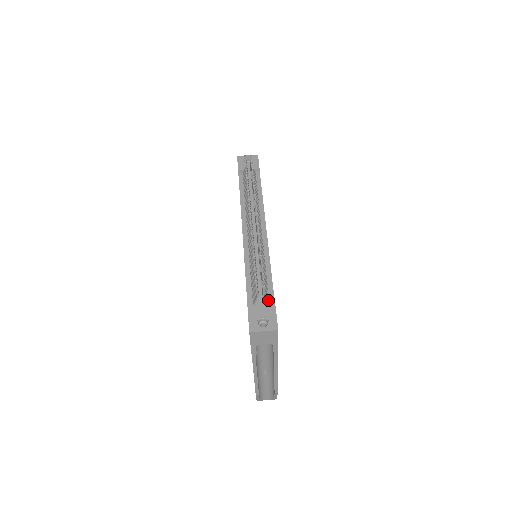
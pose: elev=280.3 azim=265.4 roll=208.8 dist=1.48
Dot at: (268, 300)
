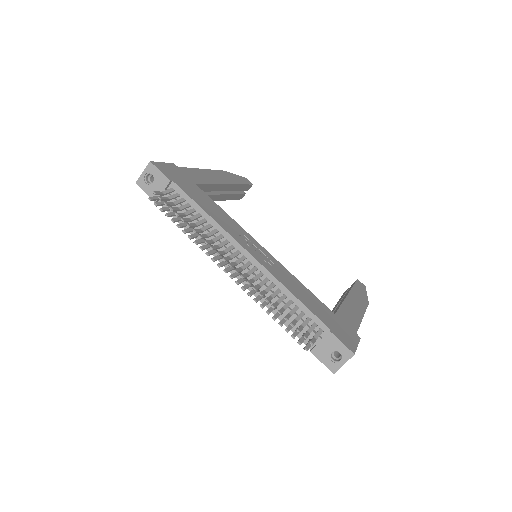
Dot at: (320, 331)
